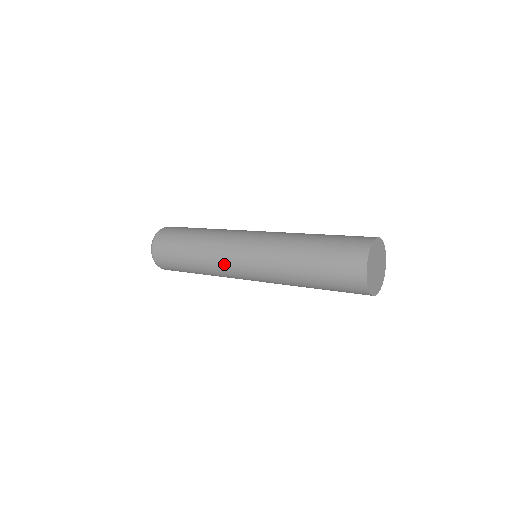
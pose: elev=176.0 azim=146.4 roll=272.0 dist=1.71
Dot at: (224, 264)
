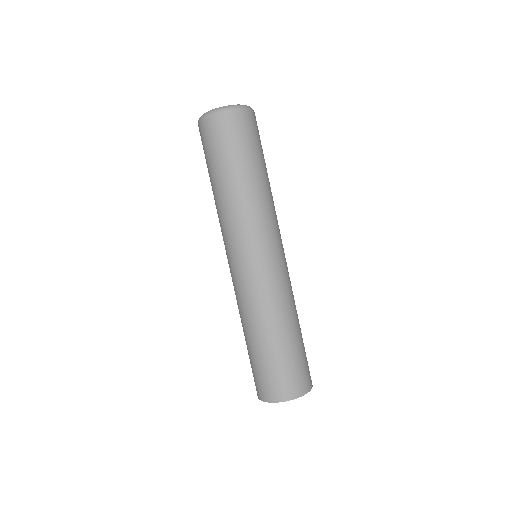
Dot at: occluded
